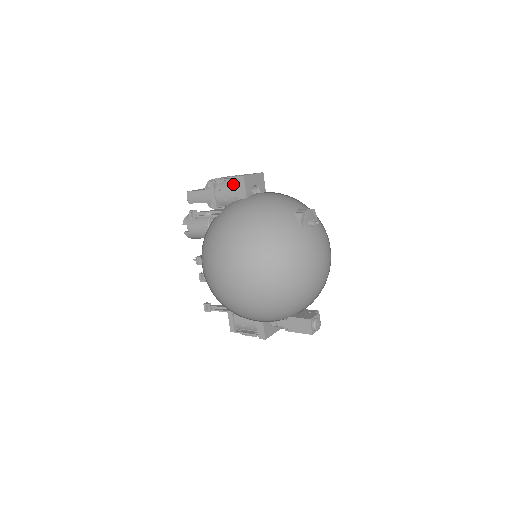
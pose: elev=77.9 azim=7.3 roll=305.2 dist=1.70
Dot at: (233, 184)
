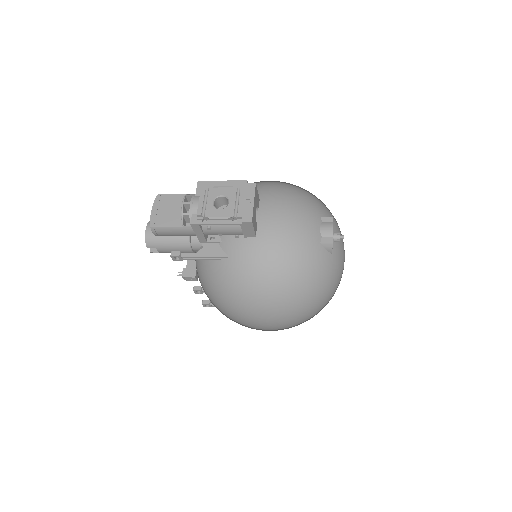
Dot at: (230, 222)
